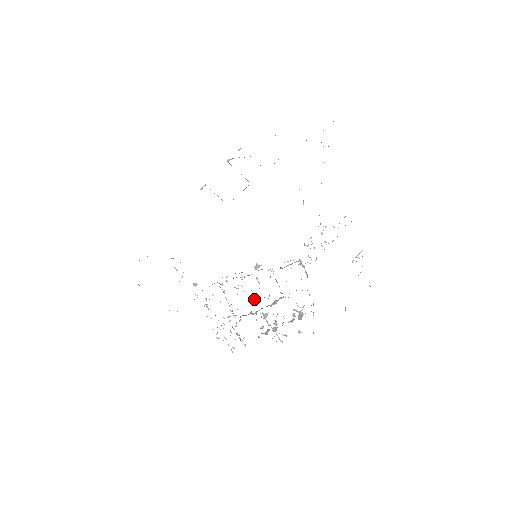
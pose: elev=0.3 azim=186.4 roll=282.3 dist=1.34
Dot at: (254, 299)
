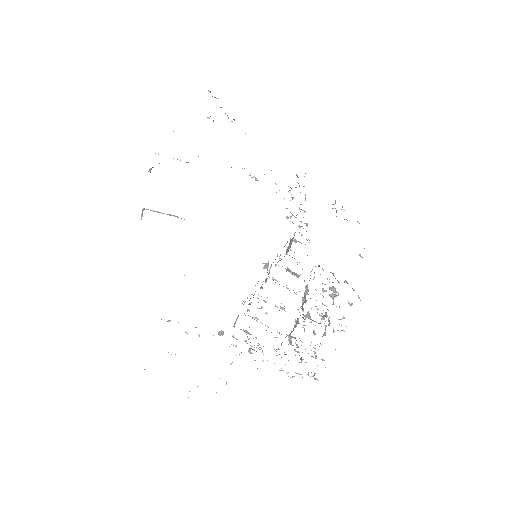
Dot at: occluded
